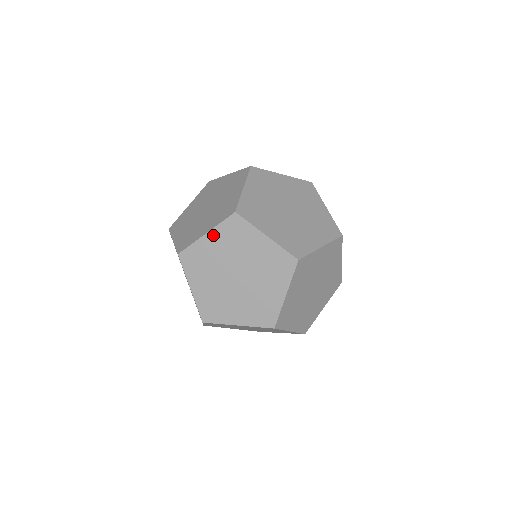
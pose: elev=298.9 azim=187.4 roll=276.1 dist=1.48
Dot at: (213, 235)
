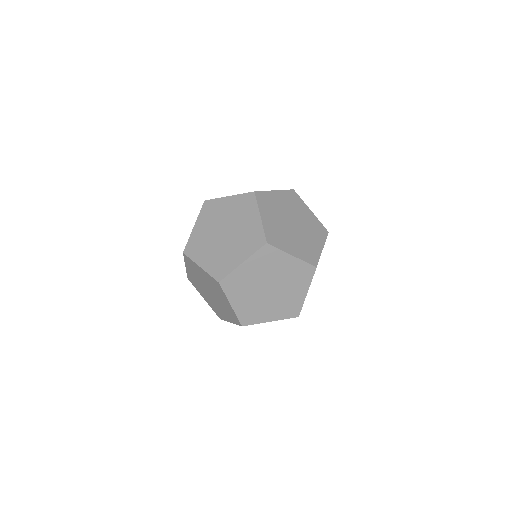
Dot at: (198, 223)
